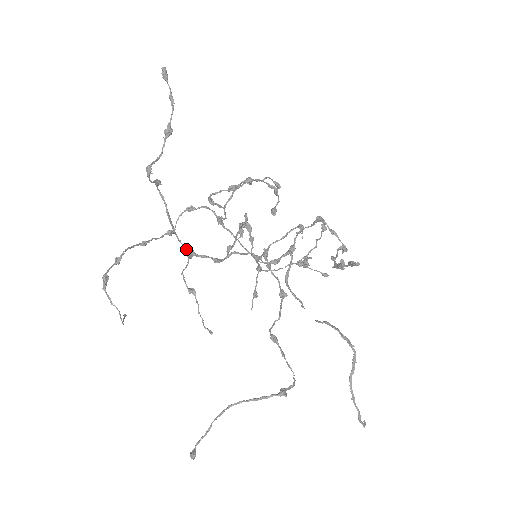
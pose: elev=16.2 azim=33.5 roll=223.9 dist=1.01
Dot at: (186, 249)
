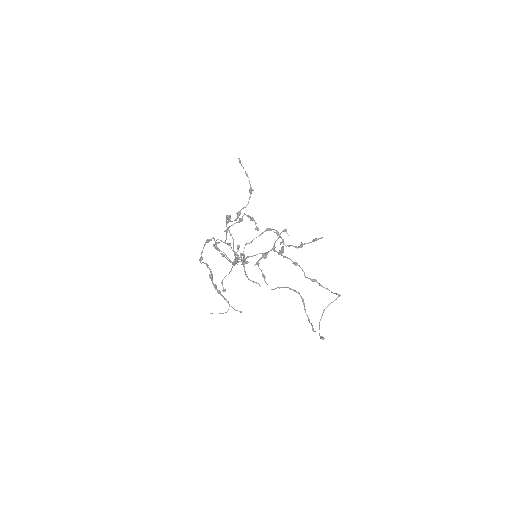
Dot at: (237, 259)
